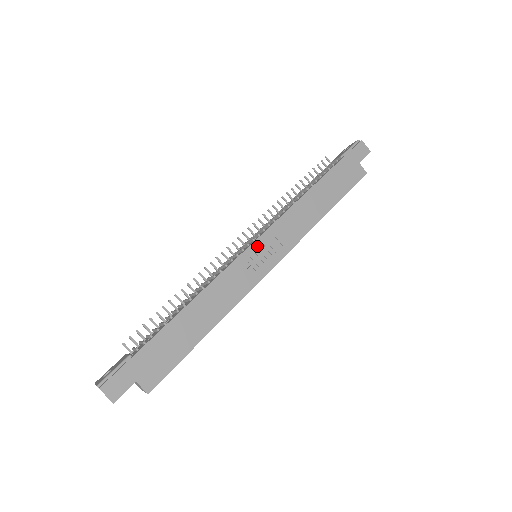
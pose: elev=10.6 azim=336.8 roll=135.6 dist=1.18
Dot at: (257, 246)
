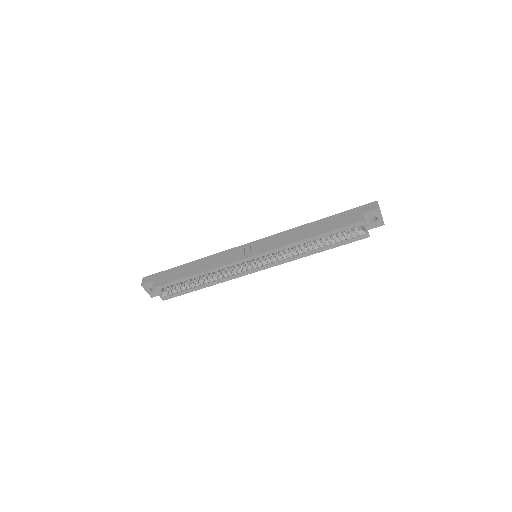
Dot at: (252, 244)
